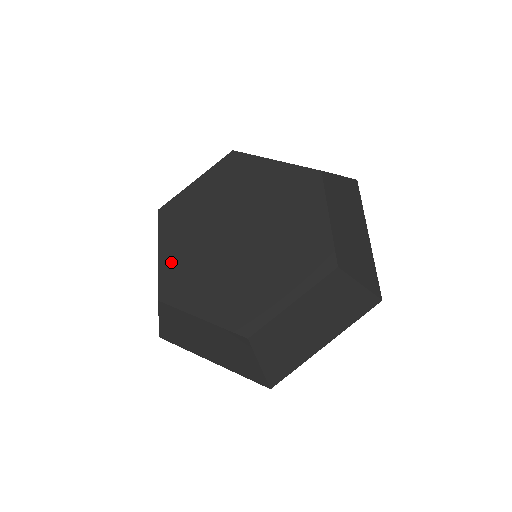
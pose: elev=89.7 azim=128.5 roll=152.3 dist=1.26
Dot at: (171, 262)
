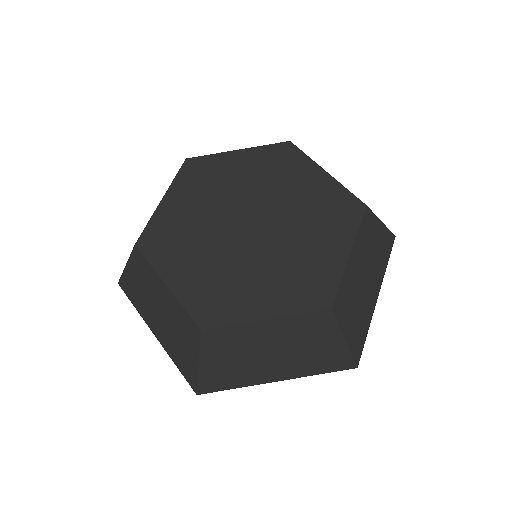
Dot at: (169, 214)
